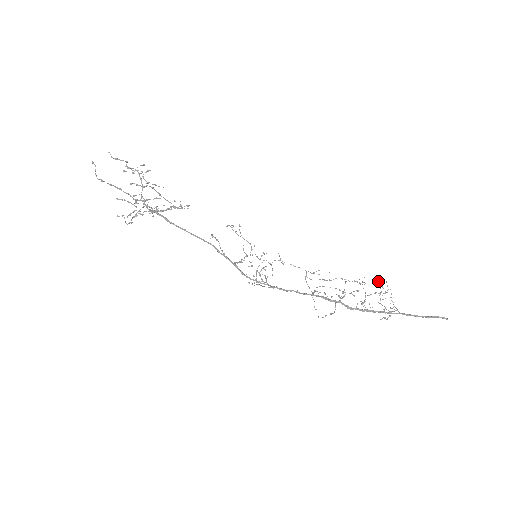
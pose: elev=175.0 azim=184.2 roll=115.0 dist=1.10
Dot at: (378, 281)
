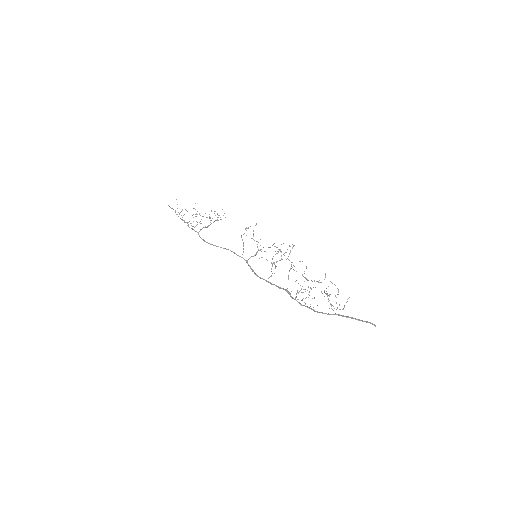
Dot at: (330, 281)
